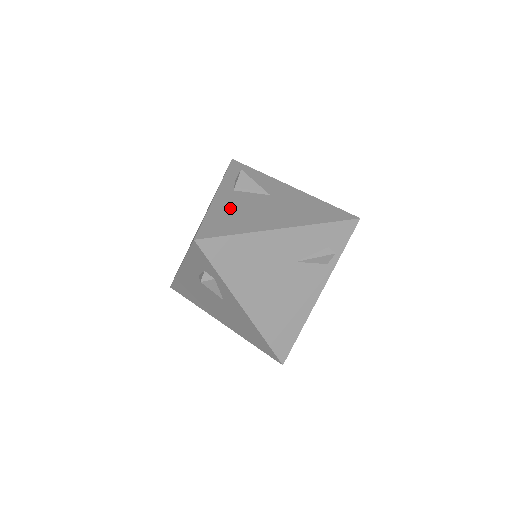
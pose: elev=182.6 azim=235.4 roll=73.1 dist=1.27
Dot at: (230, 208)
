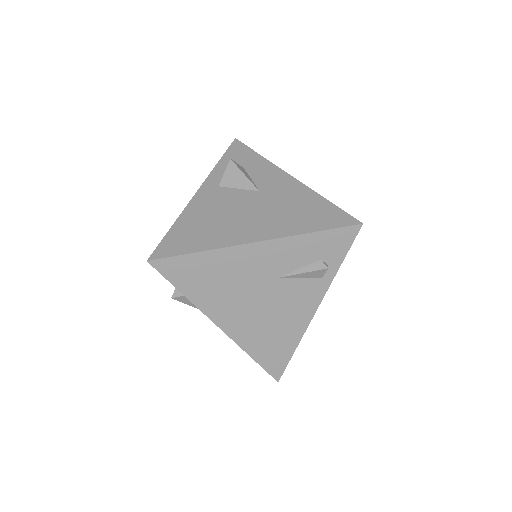
Dot at: (204, 213)
